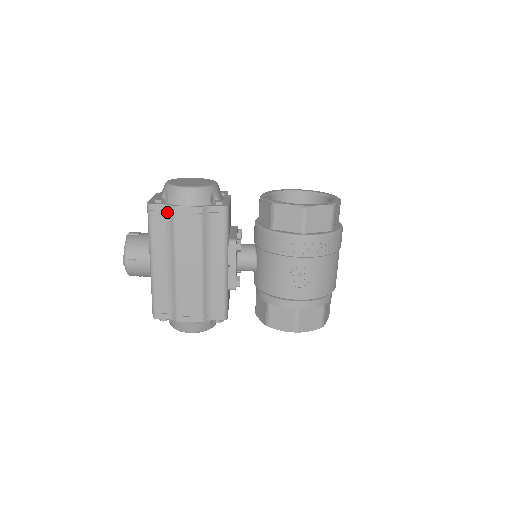
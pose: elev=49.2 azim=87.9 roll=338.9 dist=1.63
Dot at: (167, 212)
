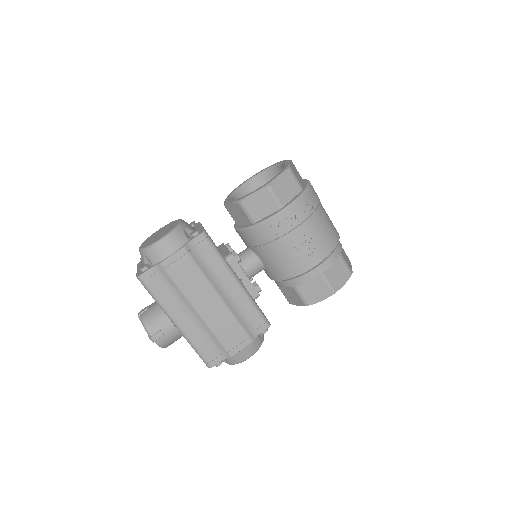
Dot at: (158, 272)
